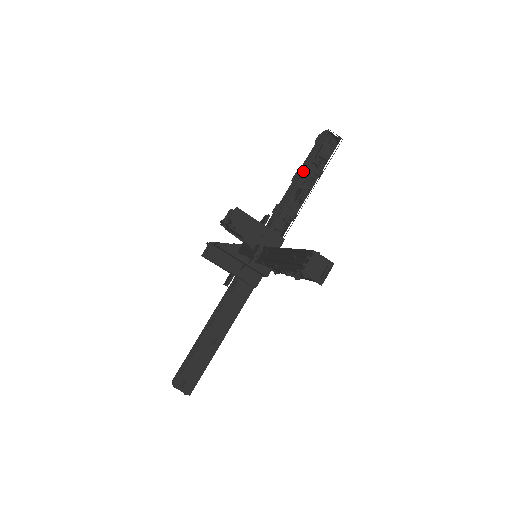
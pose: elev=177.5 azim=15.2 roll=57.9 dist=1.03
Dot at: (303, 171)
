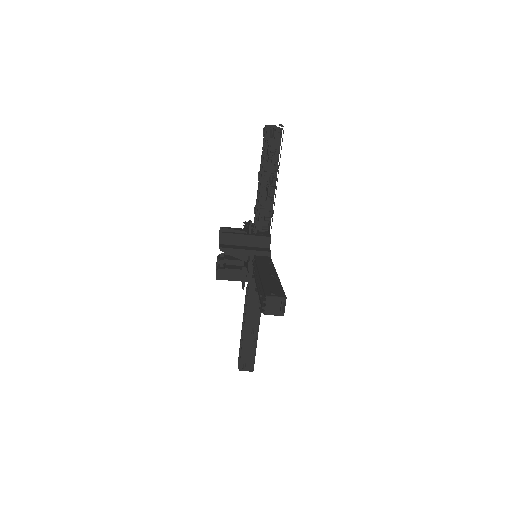
Dot at: (261, 174)
